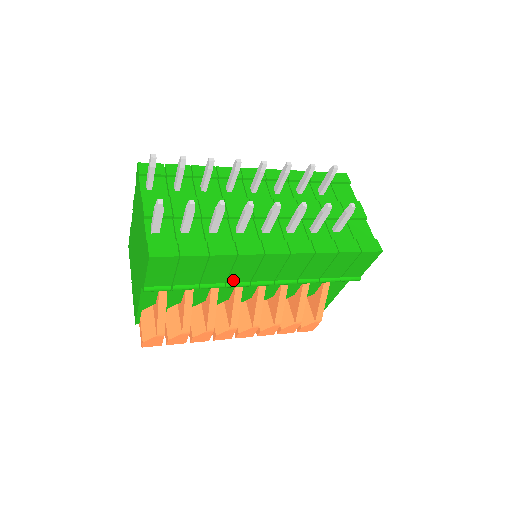
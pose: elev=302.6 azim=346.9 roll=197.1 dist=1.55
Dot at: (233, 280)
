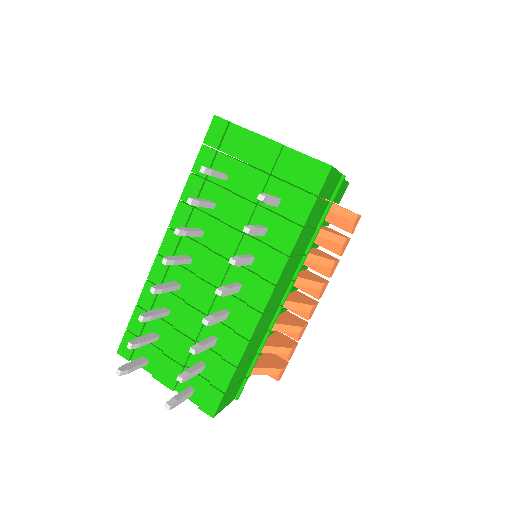
Dot at: (269, 324)
